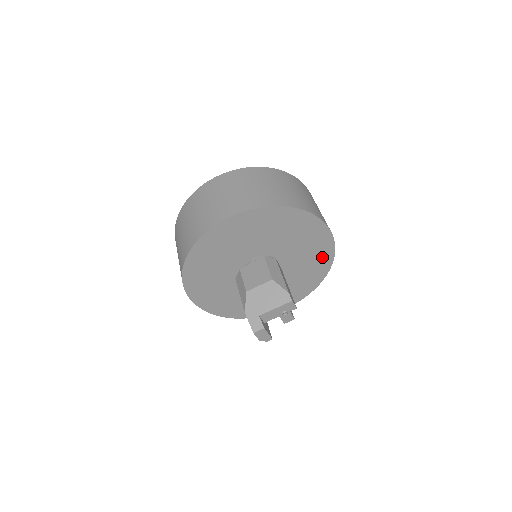
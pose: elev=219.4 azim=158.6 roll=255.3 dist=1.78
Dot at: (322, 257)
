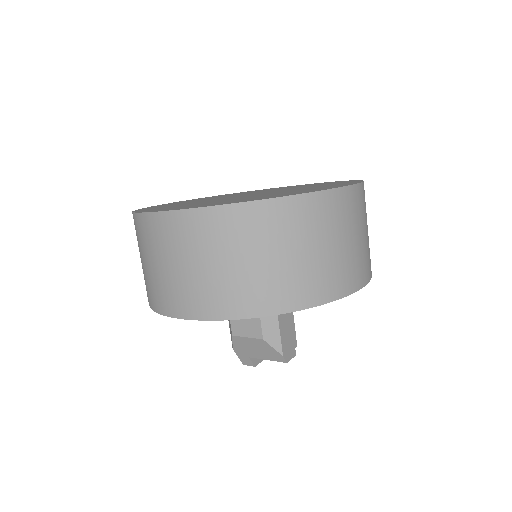
Dot at: occluded
